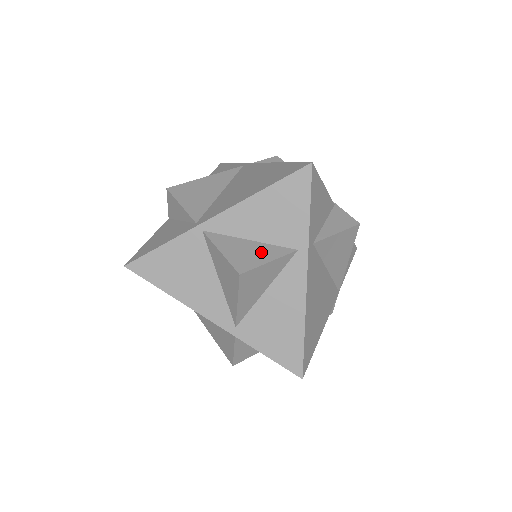
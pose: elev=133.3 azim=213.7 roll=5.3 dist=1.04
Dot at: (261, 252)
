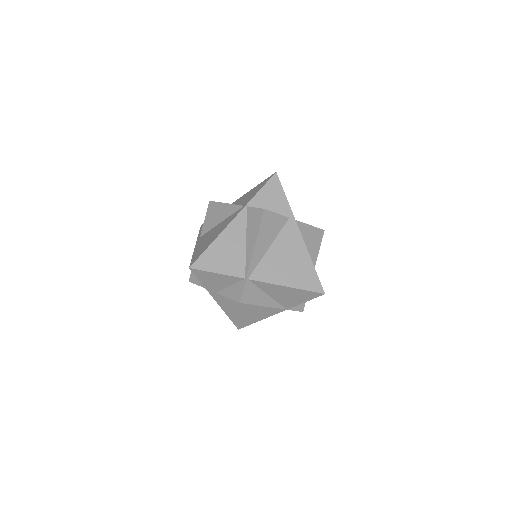
Dot at: occluded
